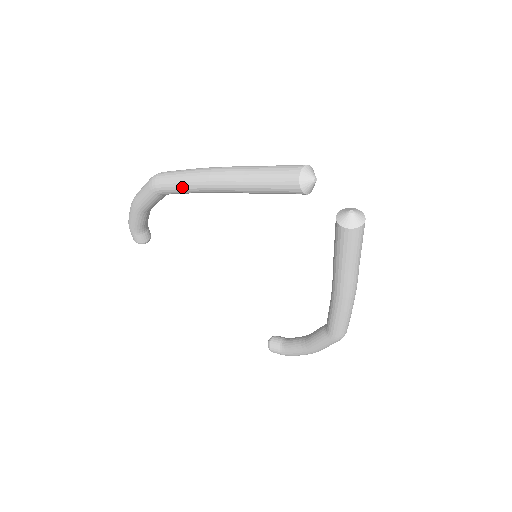
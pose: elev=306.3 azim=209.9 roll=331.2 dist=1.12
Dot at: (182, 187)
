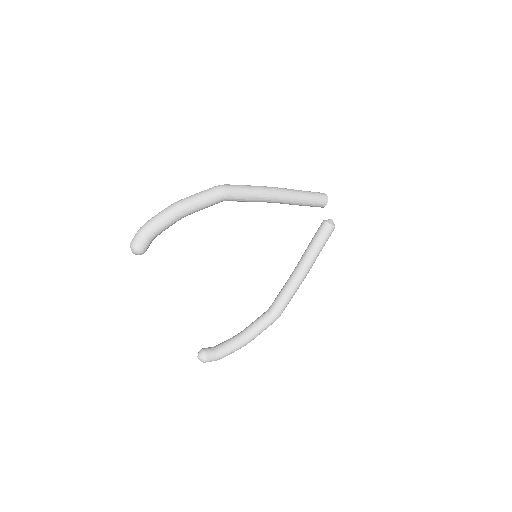
Dot at: (254, 195)
